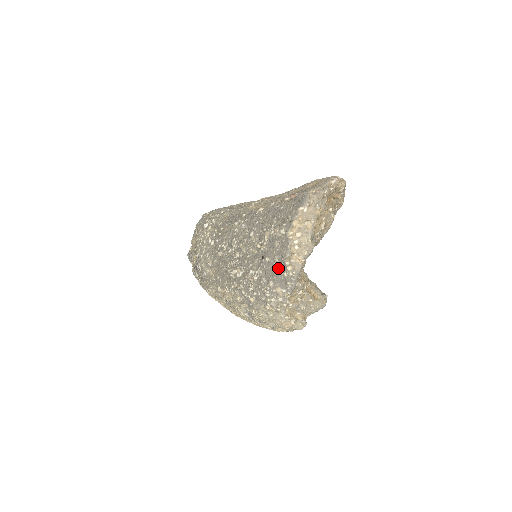
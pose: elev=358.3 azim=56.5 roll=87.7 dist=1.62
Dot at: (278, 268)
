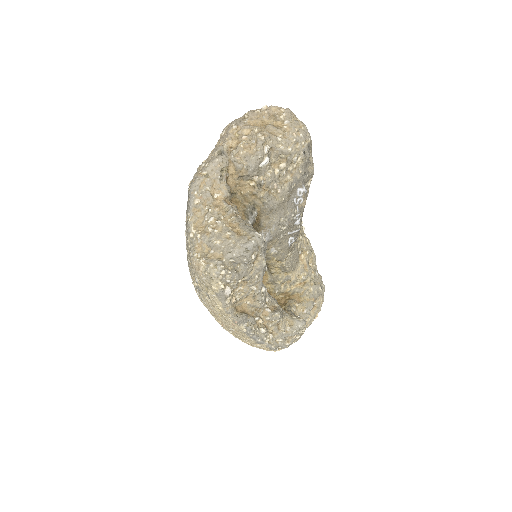
Dot at: occluded
